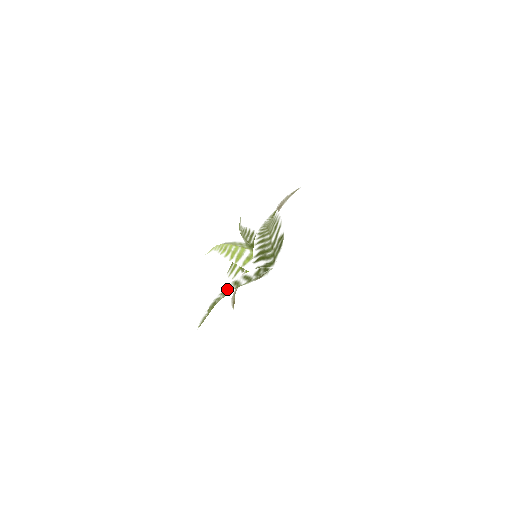
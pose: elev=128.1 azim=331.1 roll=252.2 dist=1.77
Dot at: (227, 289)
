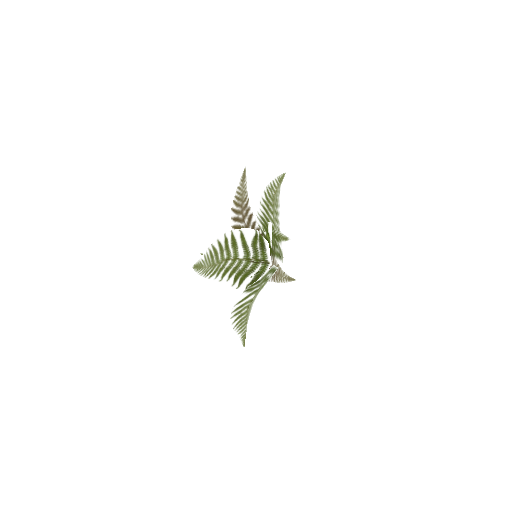
Dot at: (239, 313)
